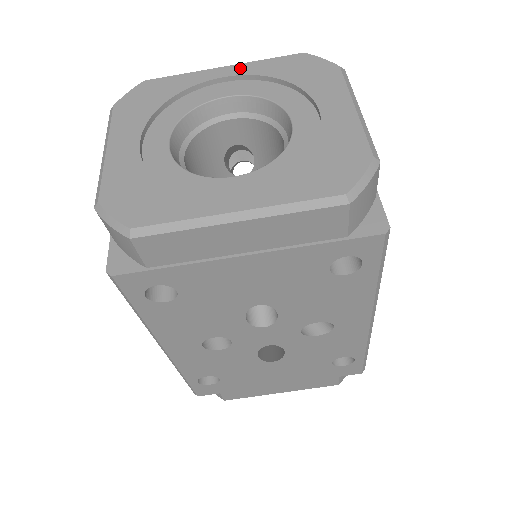
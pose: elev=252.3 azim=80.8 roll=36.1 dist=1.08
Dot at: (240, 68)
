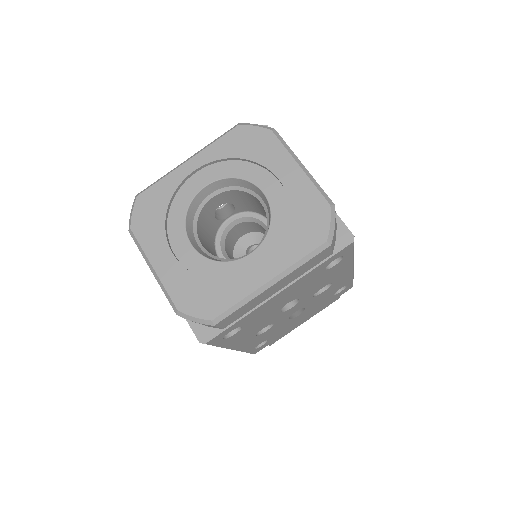
Dot at: (201, 158)
